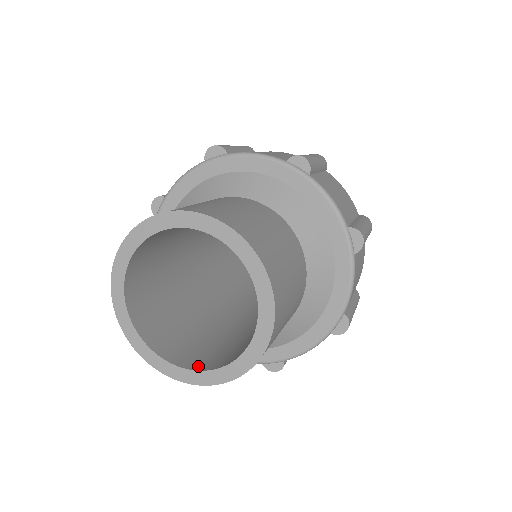
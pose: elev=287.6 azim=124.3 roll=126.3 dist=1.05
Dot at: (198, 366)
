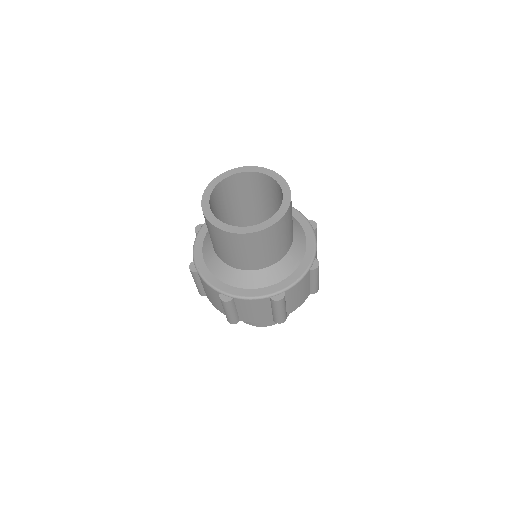
Dot at: occluded
